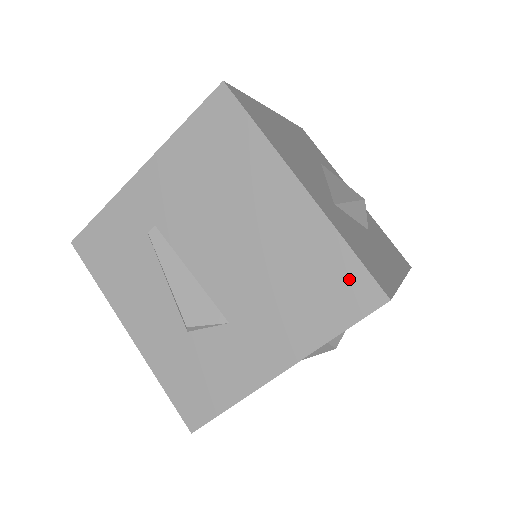
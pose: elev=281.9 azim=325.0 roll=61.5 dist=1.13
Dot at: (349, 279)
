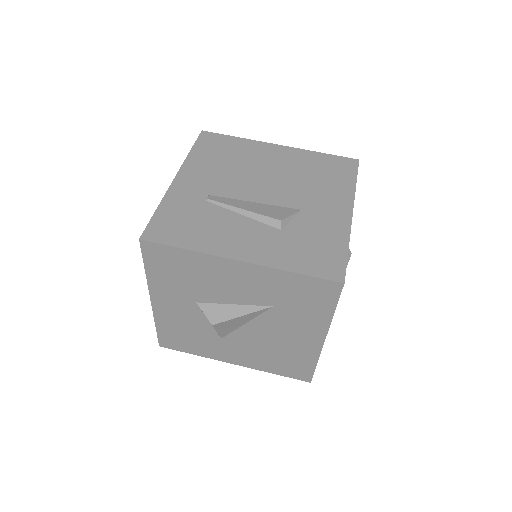
Dot at: (336, 162)
